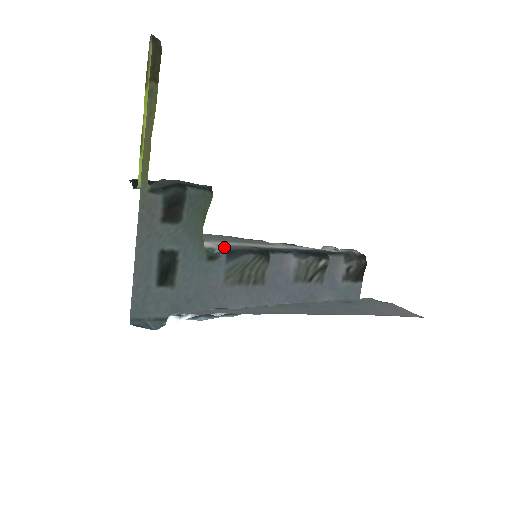
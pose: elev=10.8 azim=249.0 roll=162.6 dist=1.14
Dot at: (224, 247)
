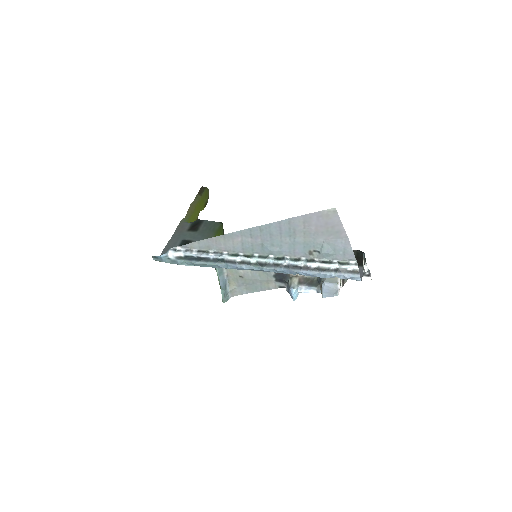
Dot at: occluded
